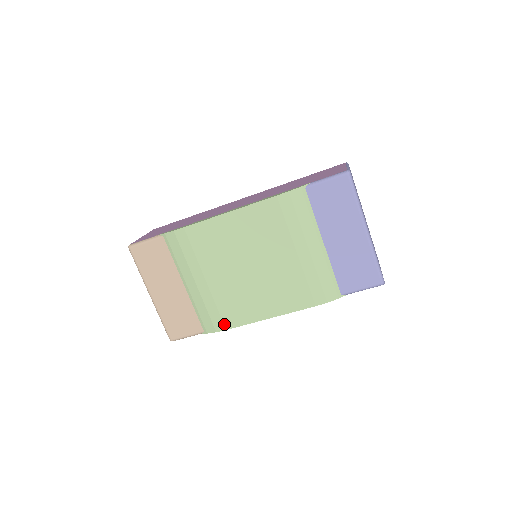
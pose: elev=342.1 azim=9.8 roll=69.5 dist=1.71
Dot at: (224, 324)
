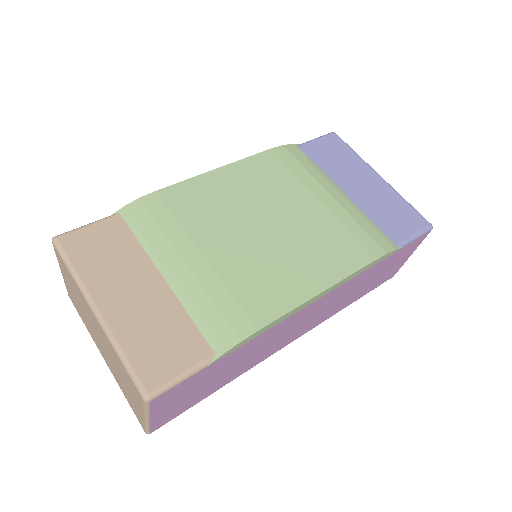
Dot at: (252, 320)
